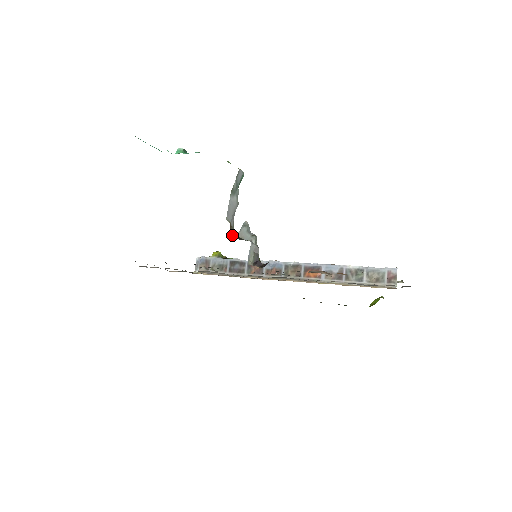
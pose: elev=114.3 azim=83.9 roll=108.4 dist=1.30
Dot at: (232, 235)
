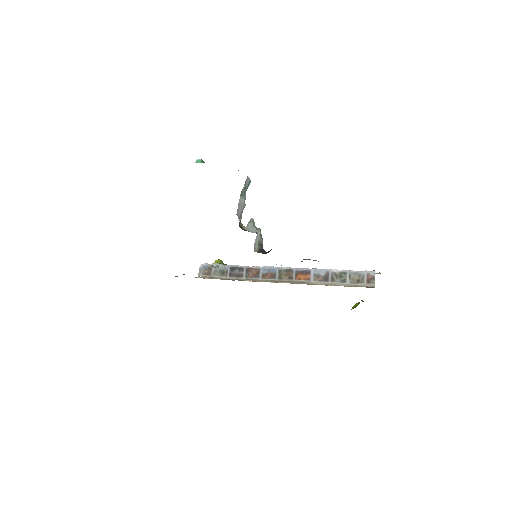
Dot at: (241, 227)
